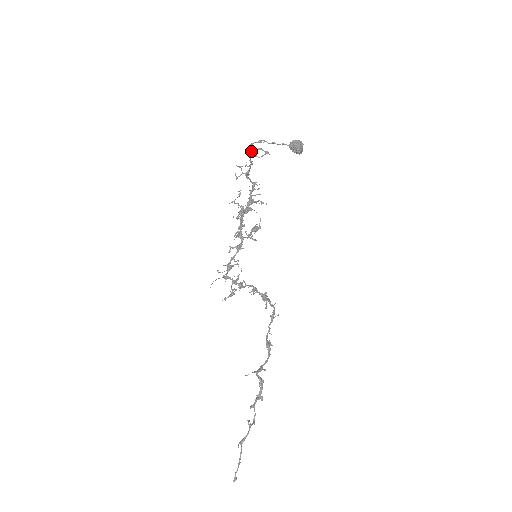
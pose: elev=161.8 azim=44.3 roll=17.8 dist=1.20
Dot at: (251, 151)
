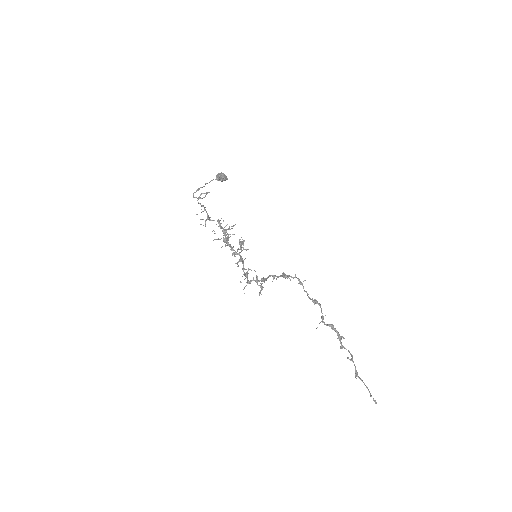
Dot at: occluded
